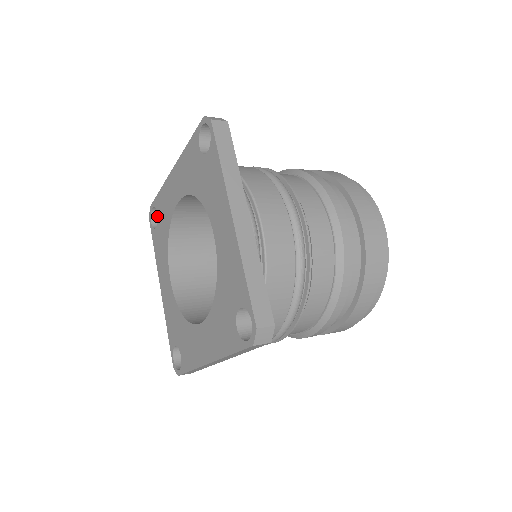
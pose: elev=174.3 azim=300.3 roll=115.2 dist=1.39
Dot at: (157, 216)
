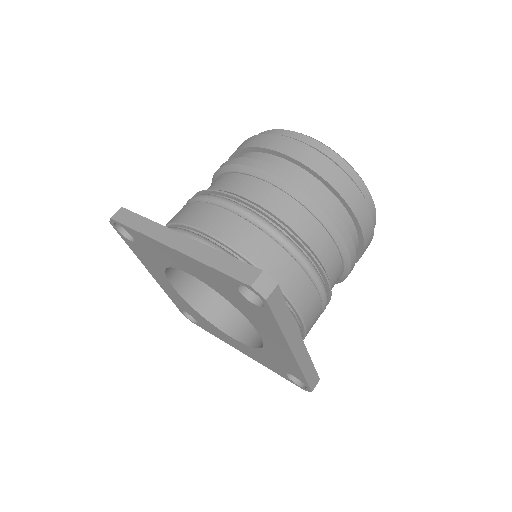
Dot at: occluded
